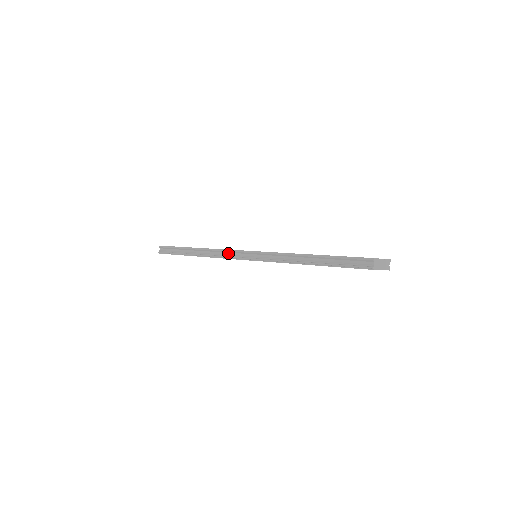
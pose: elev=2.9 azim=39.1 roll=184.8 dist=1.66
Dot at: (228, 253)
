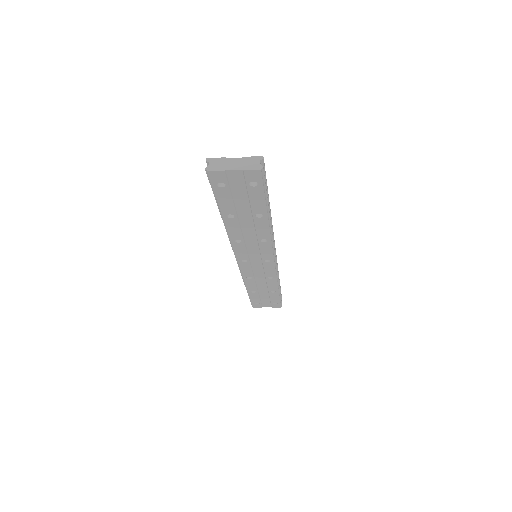
Dot at: occluded
